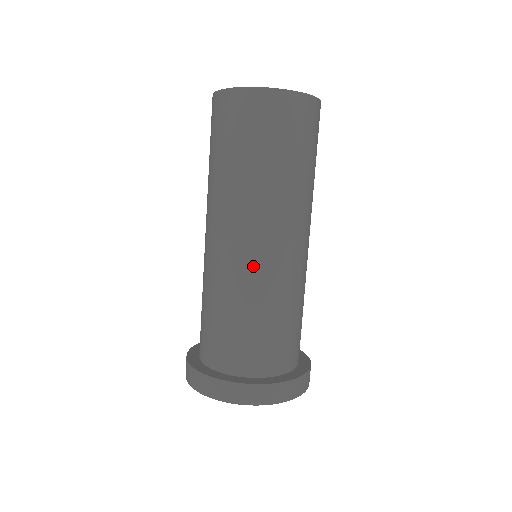
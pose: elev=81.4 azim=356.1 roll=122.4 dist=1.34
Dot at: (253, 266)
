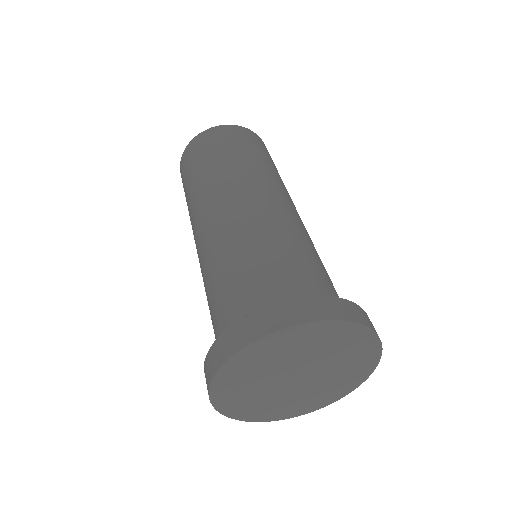
Dot at: (258, 213)
